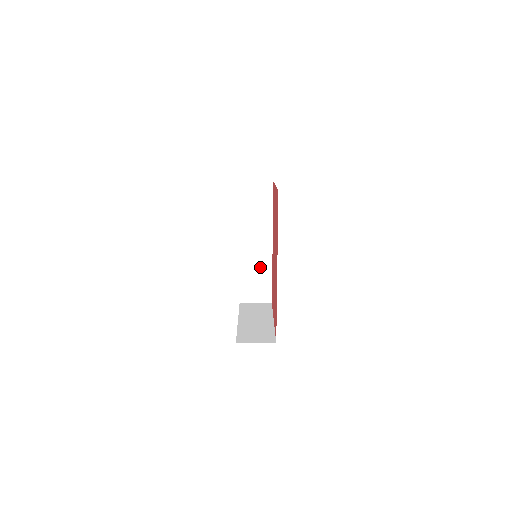
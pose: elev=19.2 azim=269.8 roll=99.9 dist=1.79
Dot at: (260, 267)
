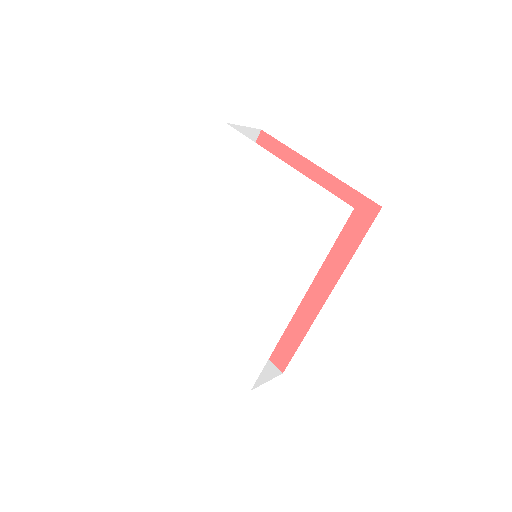
Dot at: occluded
